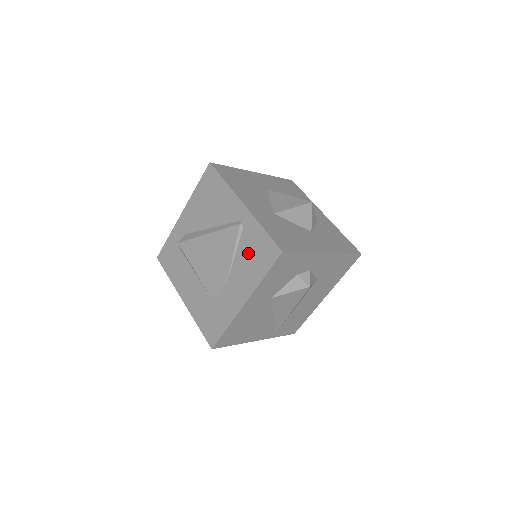
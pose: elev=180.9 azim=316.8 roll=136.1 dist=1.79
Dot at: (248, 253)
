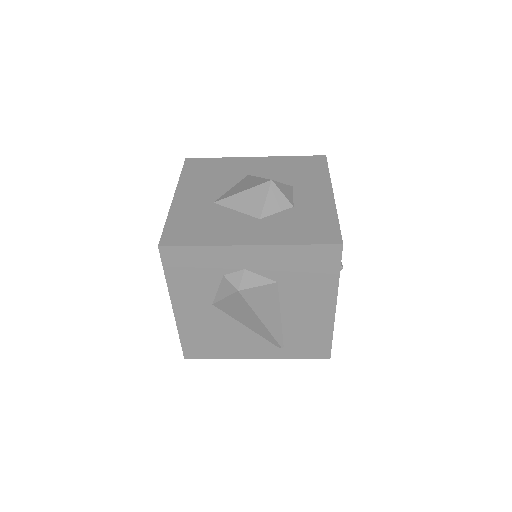
Dot at: occluded
